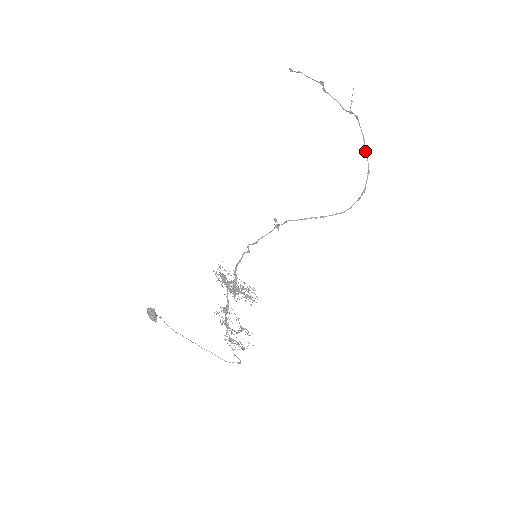
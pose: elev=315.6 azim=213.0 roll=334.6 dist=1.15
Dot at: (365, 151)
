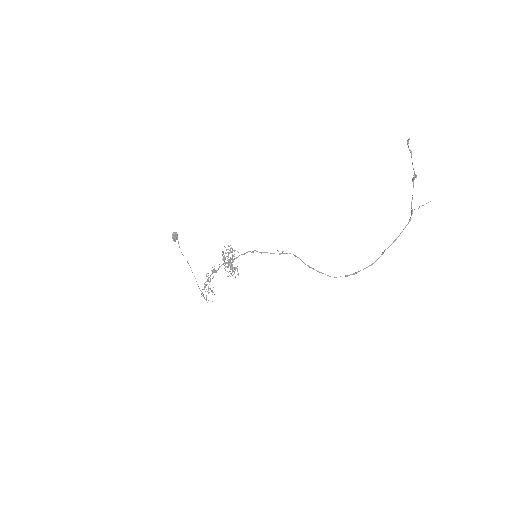
Dot at: (384, 251)
